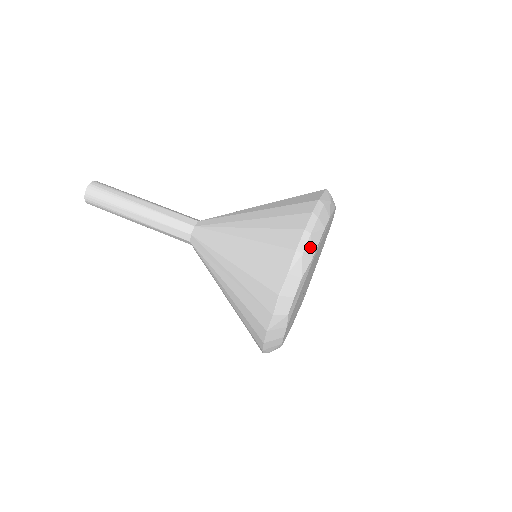
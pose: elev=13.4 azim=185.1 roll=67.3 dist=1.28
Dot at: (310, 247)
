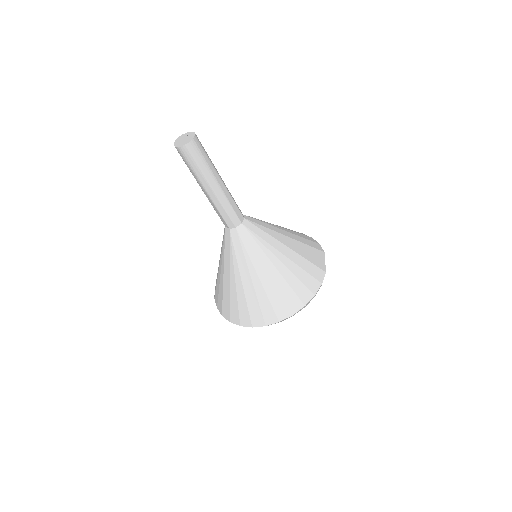
Dot at: occluded
